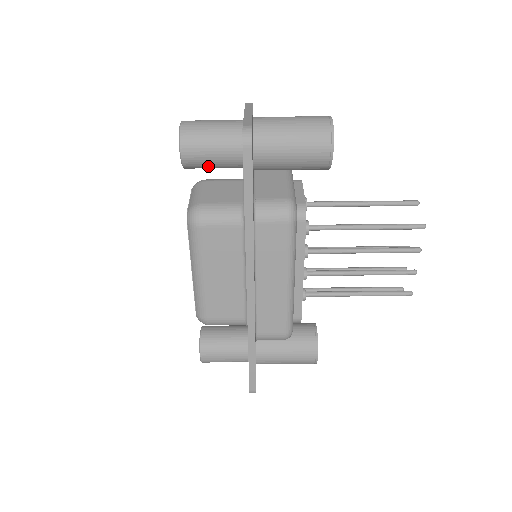
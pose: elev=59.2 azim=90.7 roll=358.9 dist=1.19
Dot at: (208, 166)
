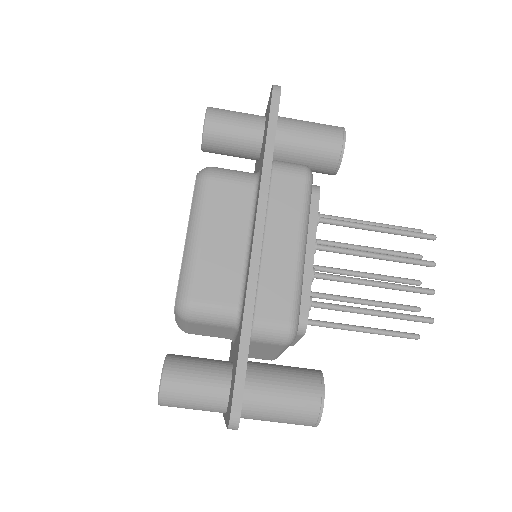
Dot at: (227, 141)
